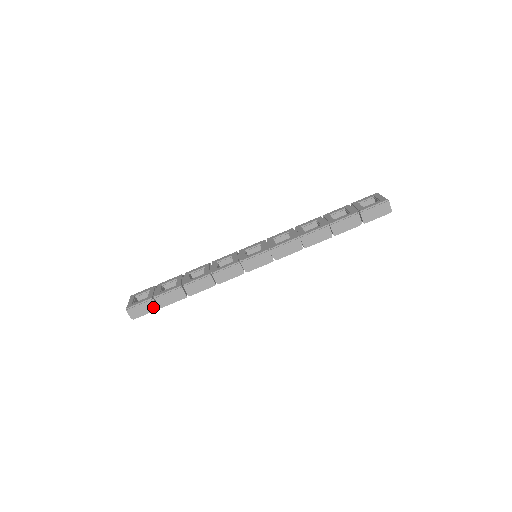
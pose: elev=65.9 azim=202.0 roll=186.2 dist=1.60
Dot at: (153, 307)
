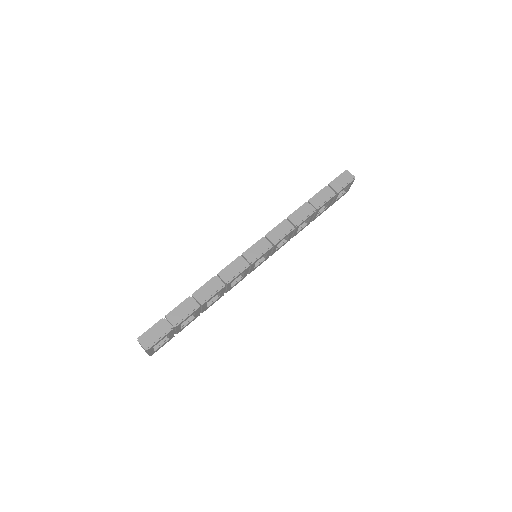
Dot at: (166, 328)
